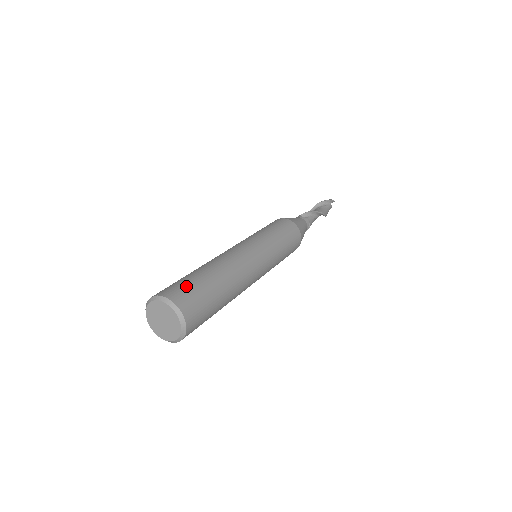
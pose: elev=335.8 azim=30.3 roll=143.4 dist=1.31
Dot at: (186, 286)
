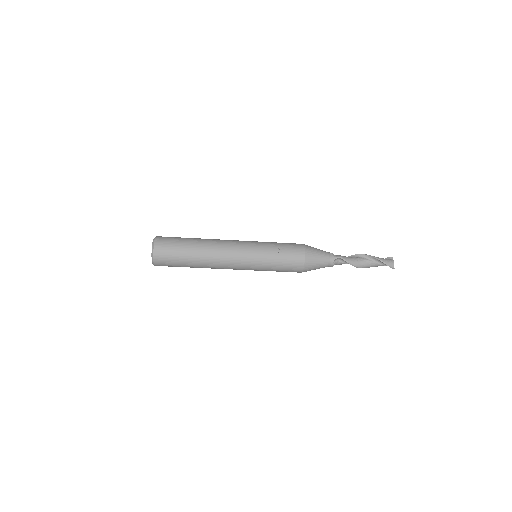
Dot at: occluded
